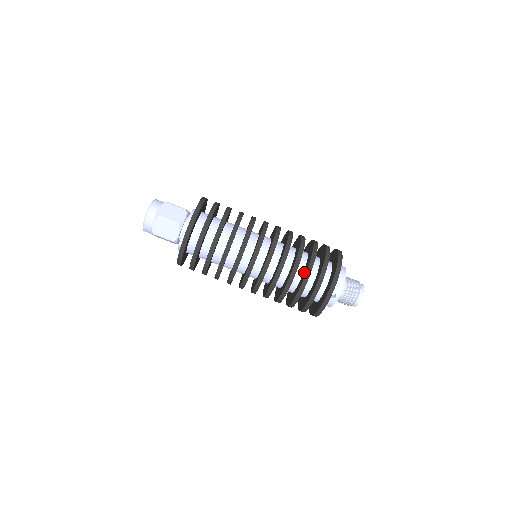
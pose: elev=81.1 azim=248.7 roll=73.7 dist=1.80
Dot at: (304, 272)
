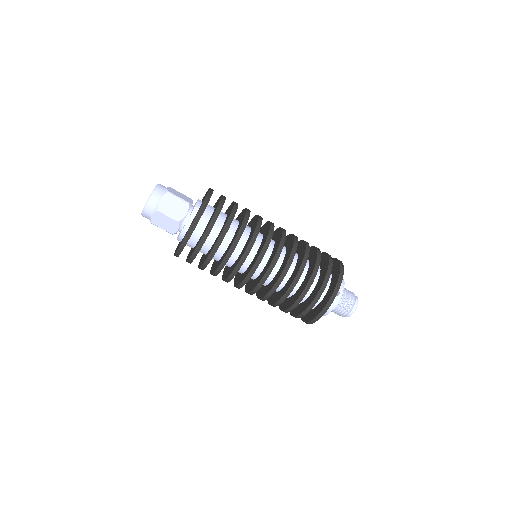
Dot at: (311, 263)
